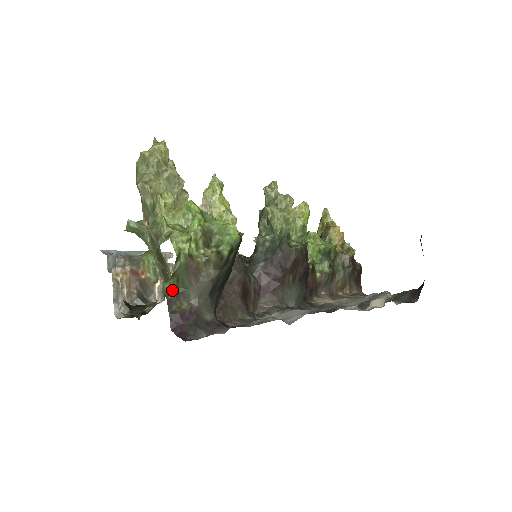
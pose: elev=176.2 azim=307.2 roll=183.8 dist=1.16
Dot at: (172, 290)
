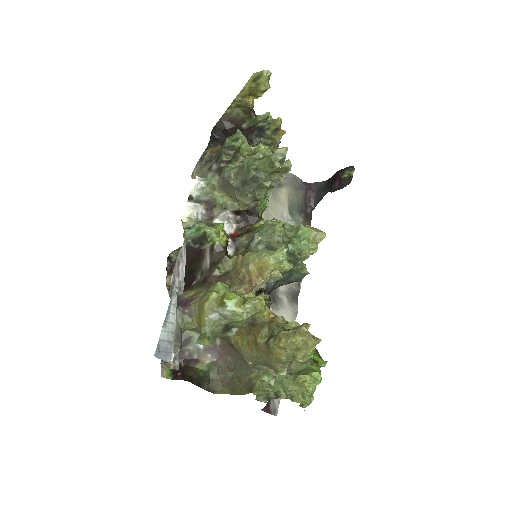
Dot at: occluded
